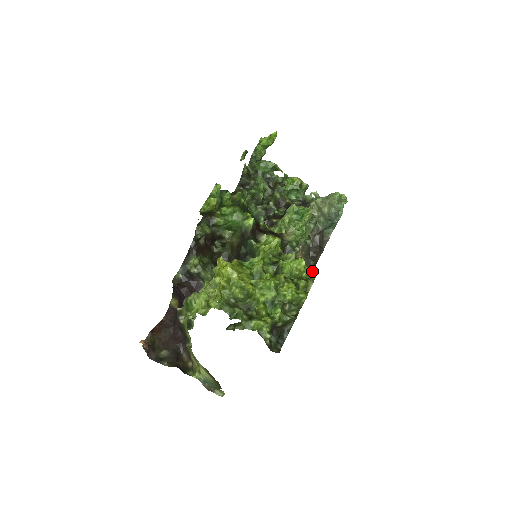
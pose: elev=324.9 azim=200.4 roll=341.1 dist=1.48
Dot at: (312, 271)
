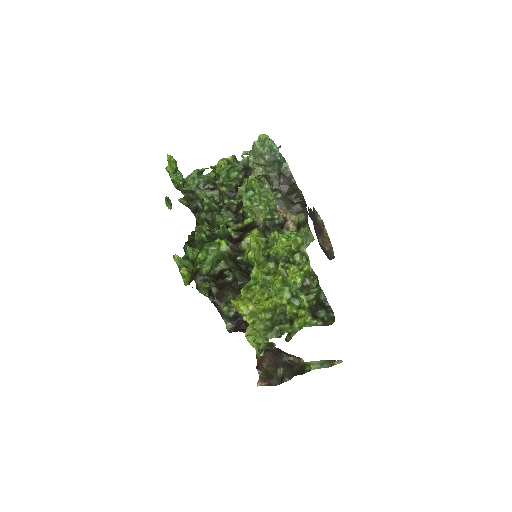
Dot at: (295, 237)
